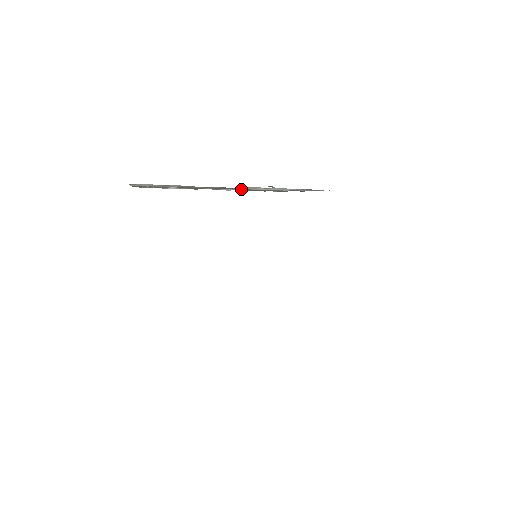
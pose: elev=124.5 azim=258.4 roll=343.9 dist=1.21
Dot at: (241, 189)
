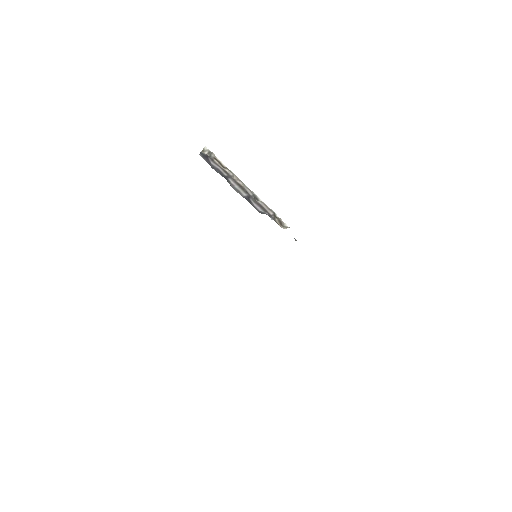
Dot at: occluded
